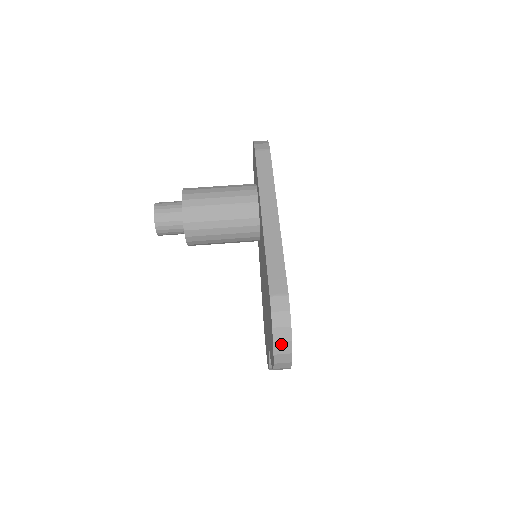
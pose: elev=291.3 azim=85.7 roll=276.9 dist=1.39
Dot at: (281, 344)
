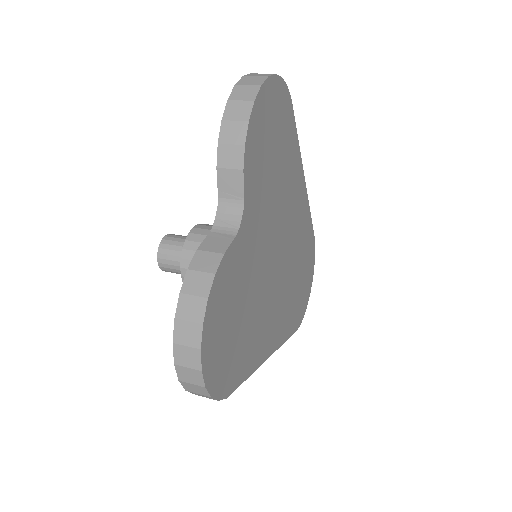
Dot at: (260, 74)
